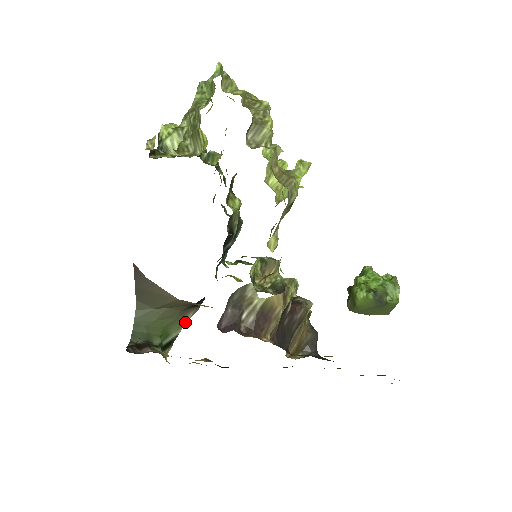
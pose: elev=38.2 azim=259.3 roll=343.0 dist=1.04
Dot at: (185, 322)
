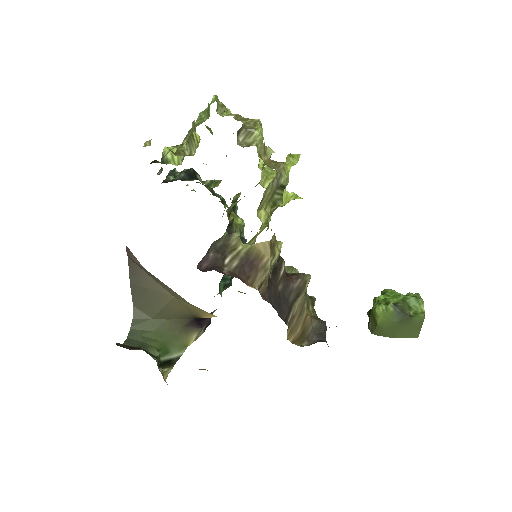
Dot at: (188, 344)
